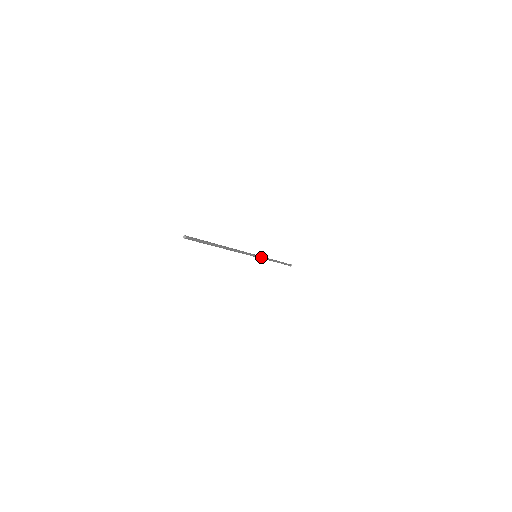
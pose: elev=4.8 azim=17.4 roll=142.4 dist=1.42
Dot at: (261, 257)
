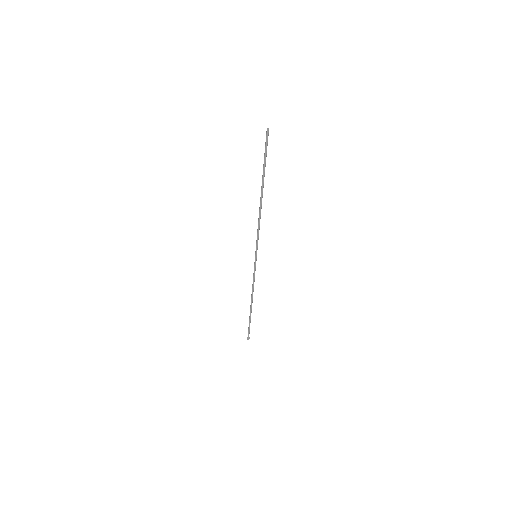
Dot at: (255, 265)
